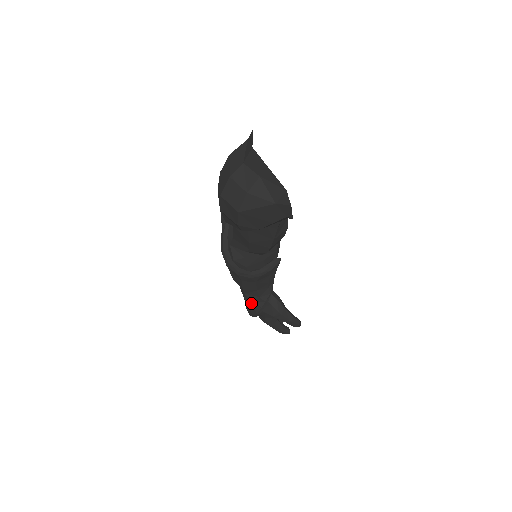
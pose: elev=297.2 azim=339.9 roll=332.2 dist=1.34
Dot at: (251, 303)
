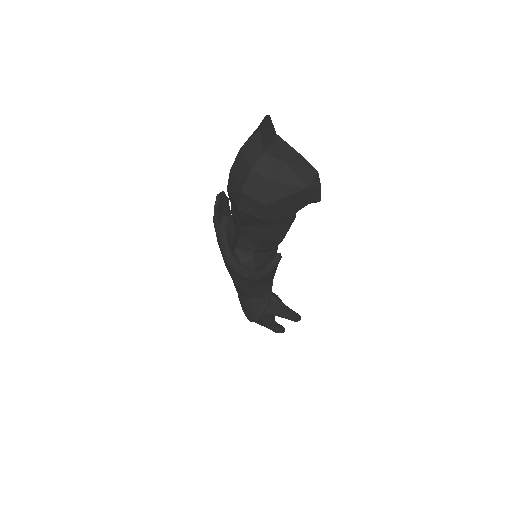
Dot at: (253, 307)
